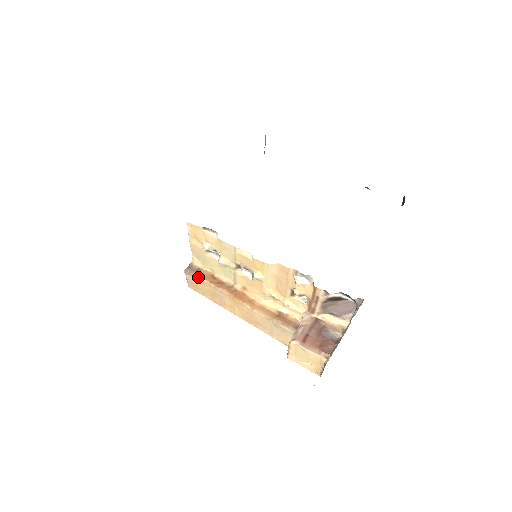
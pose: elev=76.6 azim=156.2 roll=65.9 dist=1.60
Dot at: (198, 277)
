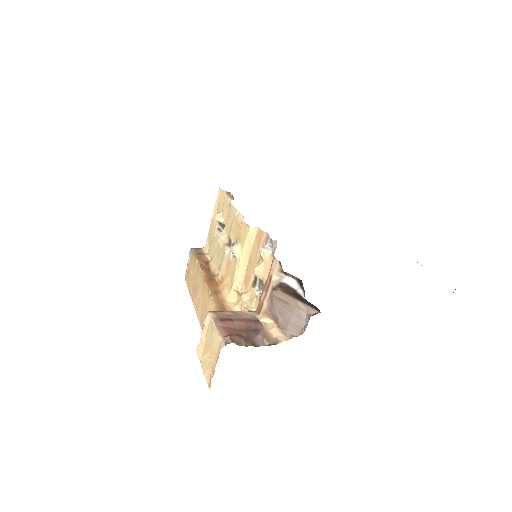
Dot at: (195, 257)
